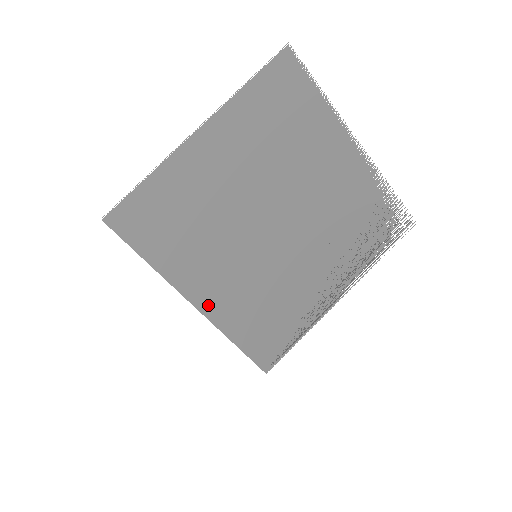
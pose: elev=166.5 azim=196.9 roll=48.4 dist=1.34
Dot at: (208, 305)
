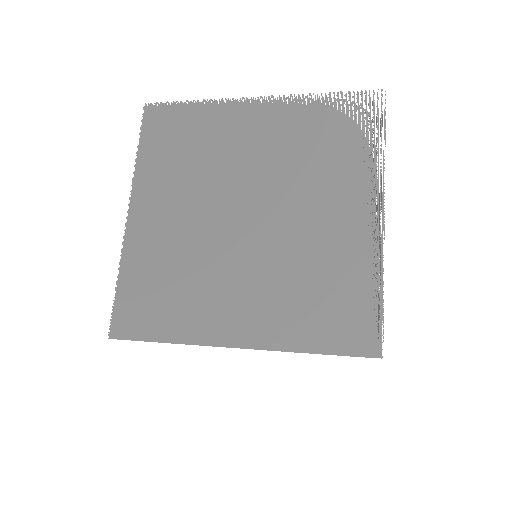
Dot at: (252, 336)
